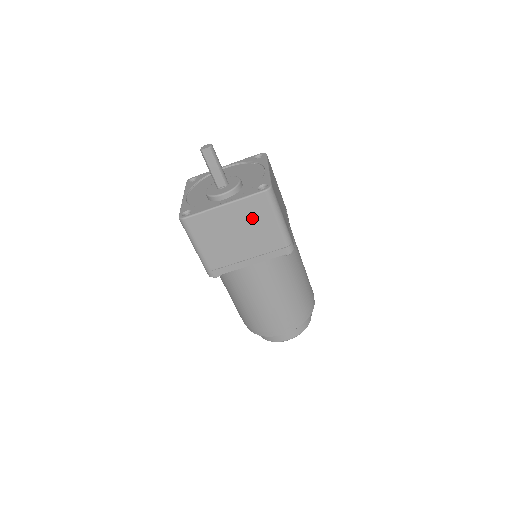
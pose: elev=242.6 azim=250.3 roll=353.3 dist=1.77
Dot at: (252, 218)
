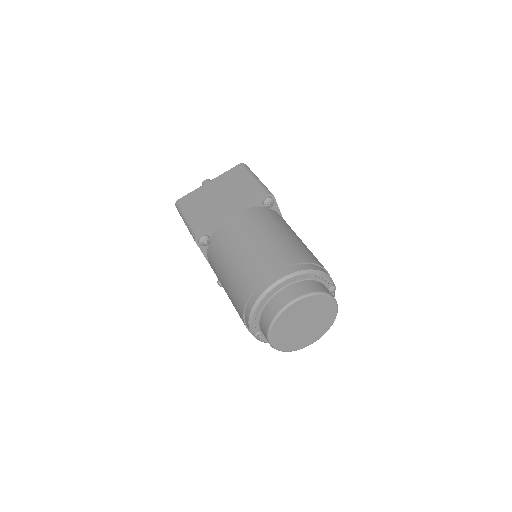
Dot at: (231, 182)
